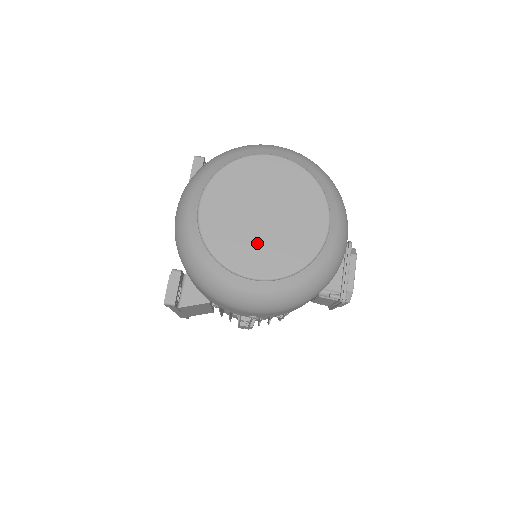
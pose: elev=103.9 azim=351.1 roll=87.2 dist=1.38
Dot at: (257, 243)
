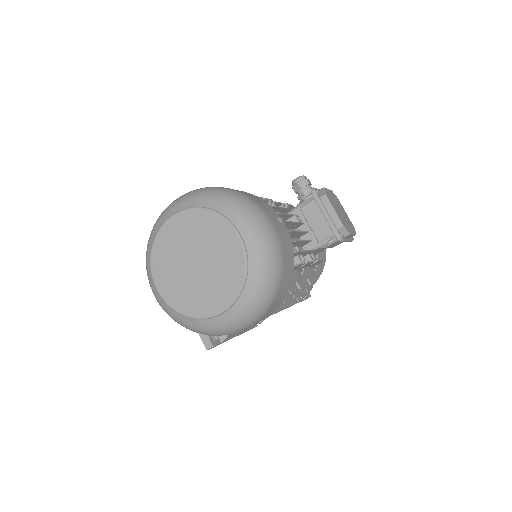
Dot at: (205, 287)
